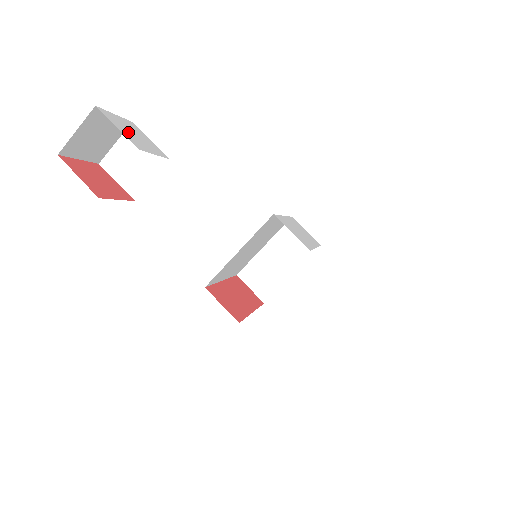
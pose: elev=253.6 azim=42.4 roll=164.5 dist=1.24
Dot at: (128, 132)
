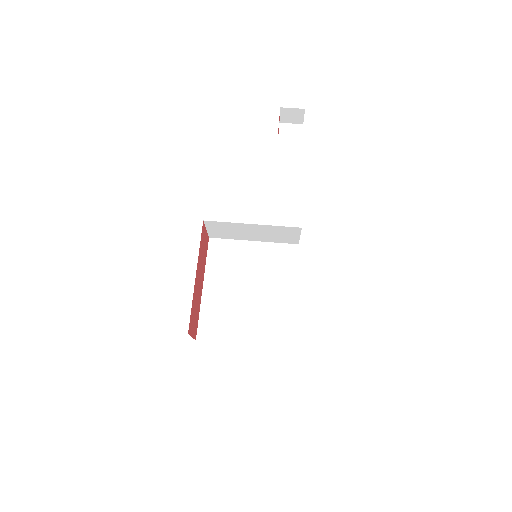
Dot at: occluded
